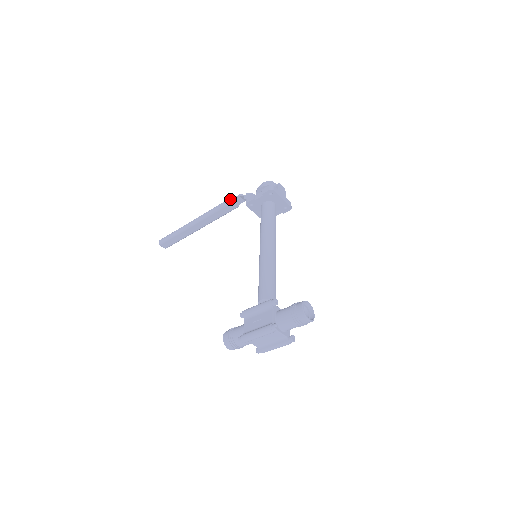
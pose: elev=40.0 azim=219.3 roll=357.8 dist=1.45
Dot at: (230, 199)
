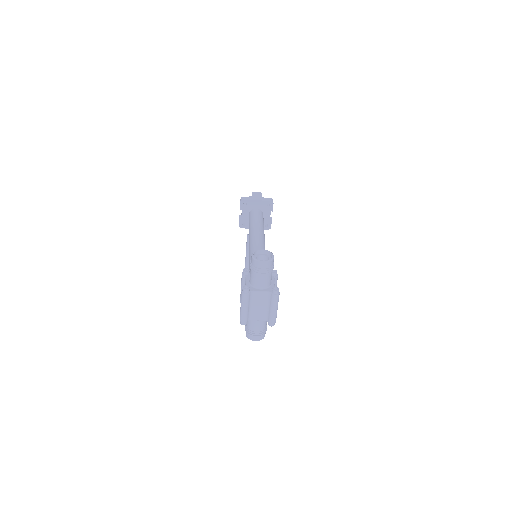
Dot at: occluded
